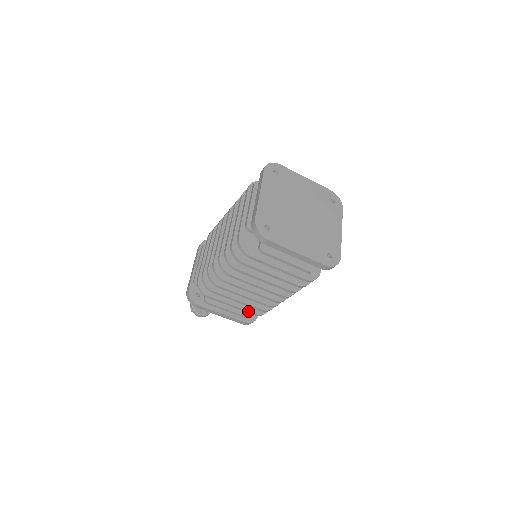
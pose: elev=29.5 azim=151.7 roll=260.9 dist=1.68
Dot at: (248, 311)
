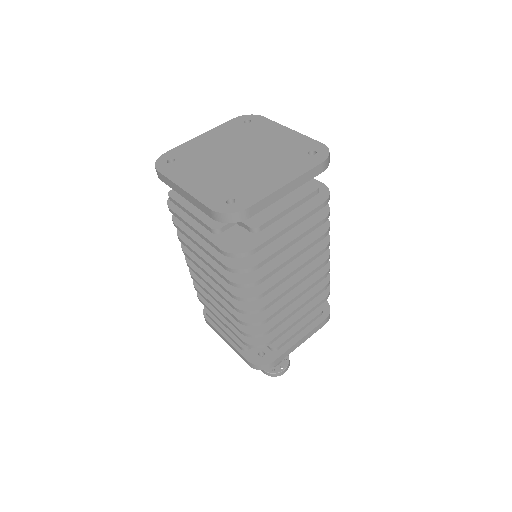
Dot at: (234, 333)
